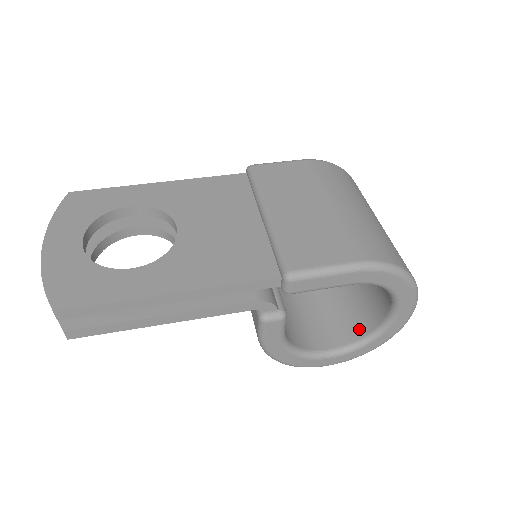
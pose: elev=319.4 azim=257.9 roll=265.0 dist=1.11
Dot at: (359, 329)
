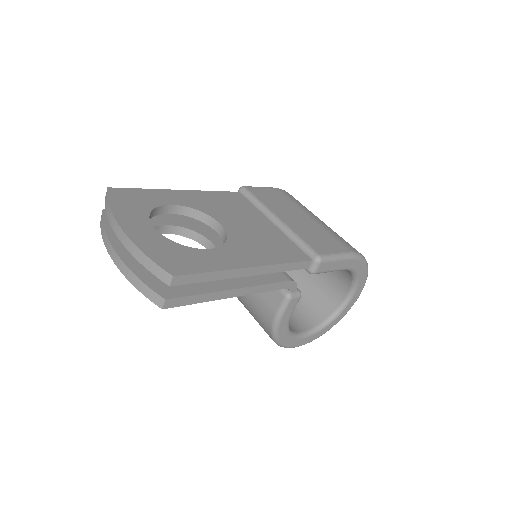
Dot at: (319, 315)
